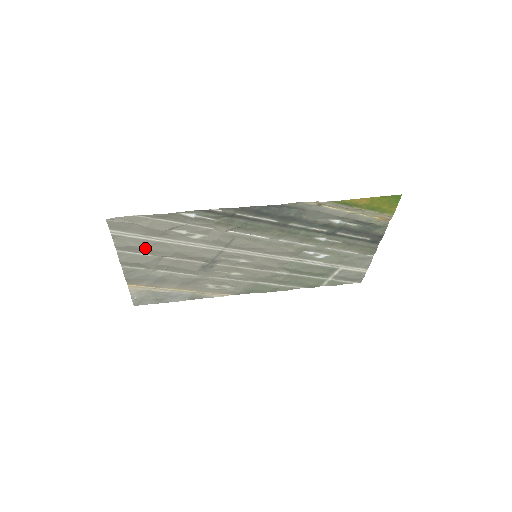
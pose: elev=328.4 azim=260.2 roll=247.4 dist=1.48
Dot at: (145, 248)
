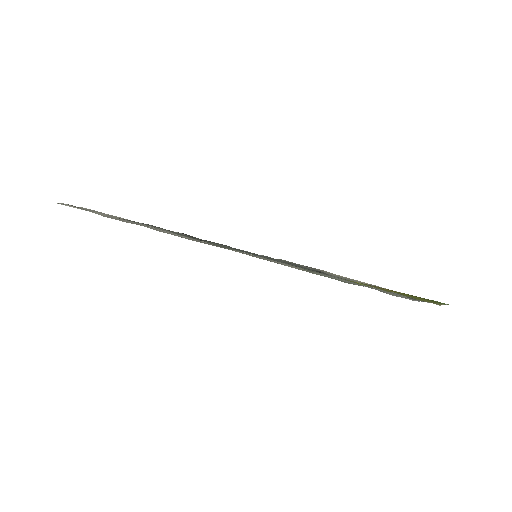
Dot at: occluded
